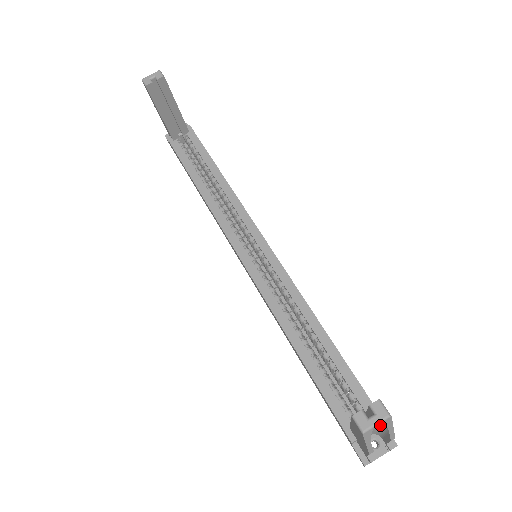
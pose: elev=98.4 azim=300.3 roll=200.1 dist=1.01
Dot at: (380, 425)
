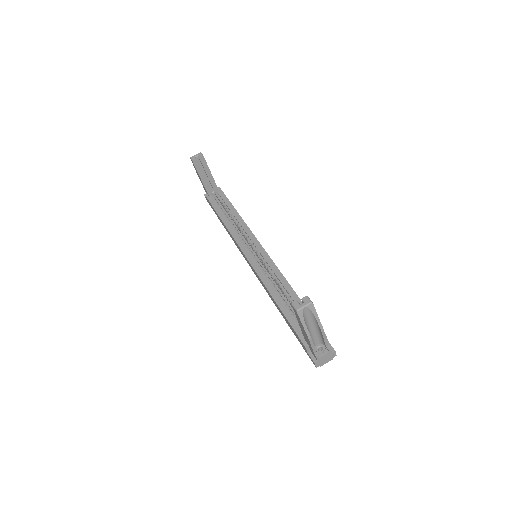
Dot at: (309, 312)
